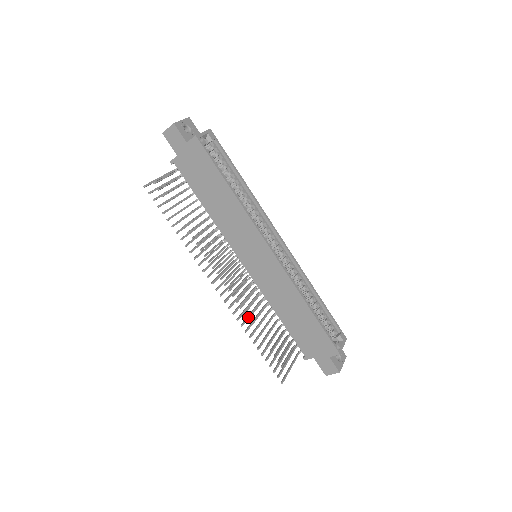
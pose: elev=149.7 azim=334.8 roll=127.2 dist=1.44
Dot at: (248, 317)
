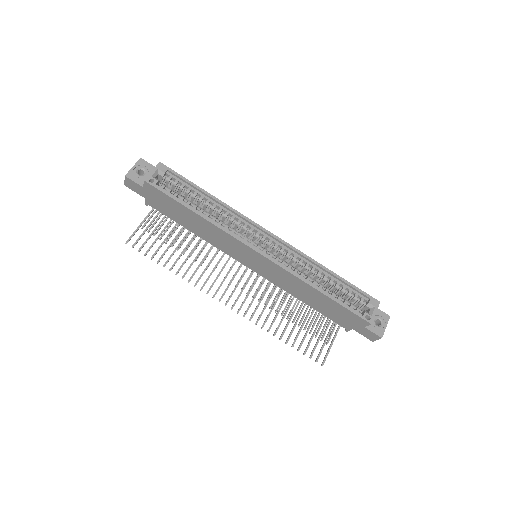
Dot at: (268, 316)
